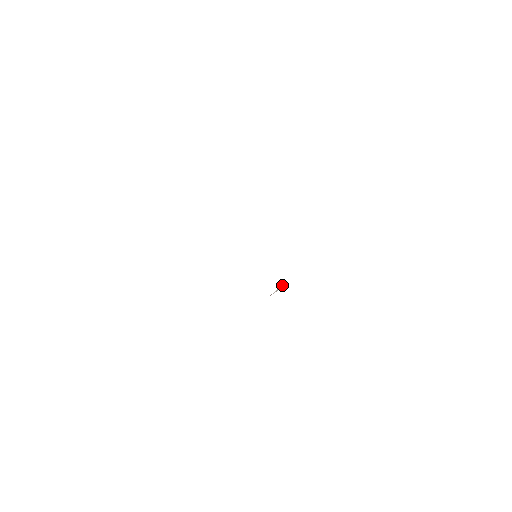
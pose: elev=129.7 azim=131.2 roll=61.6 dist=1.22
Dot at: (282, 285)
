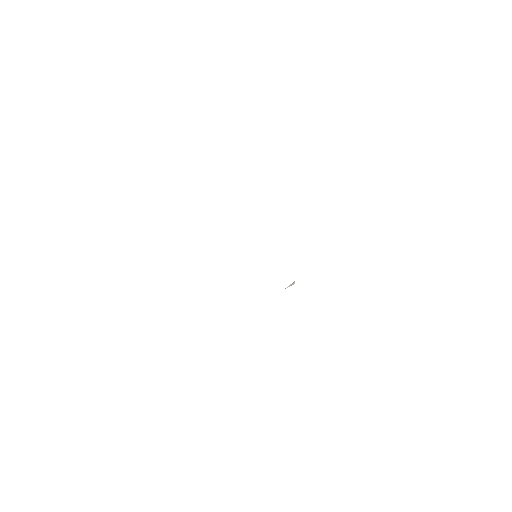
Dot at: (294, 281)
